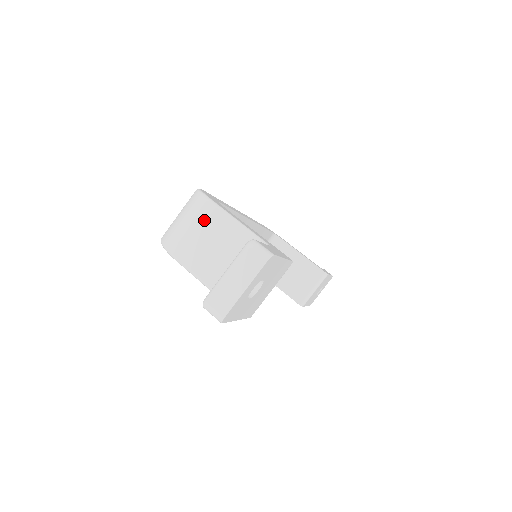
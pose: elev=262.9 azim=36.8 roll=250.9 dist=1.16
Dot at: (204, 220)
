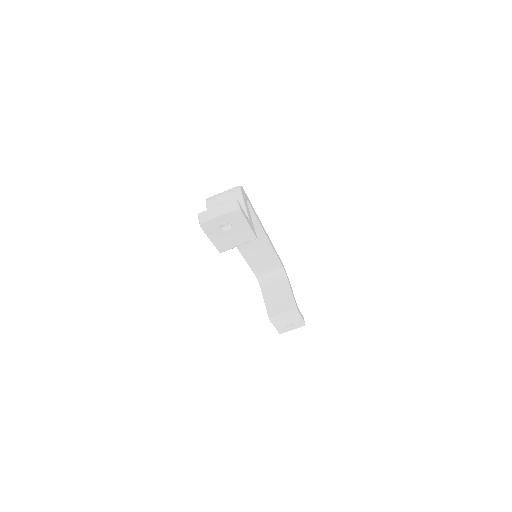
Dot at: (231, 196)
